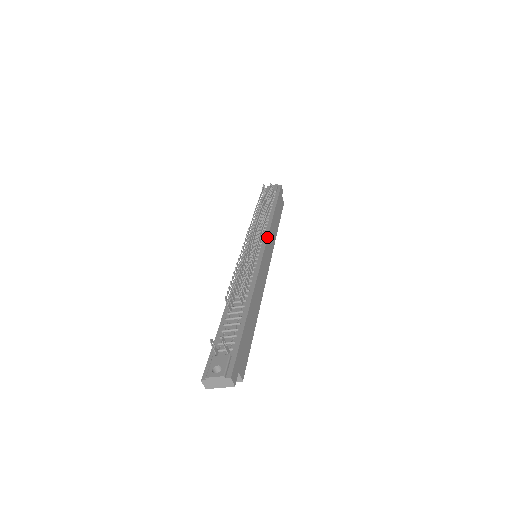
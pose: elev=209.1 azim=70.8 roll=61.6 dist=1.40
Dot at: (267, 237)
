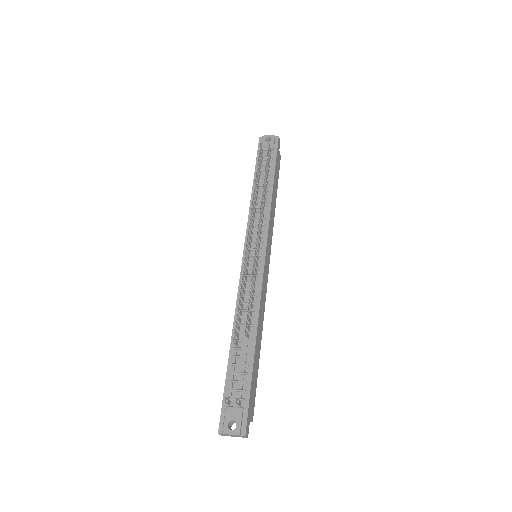
Dot at: (267, 233)
